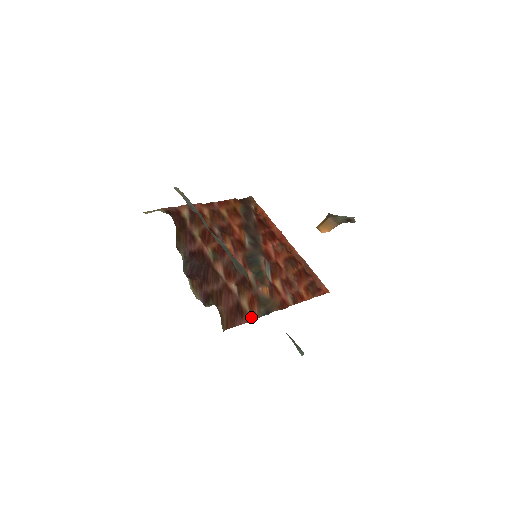
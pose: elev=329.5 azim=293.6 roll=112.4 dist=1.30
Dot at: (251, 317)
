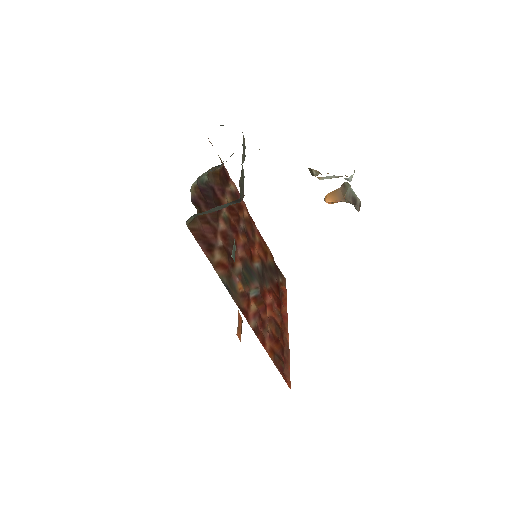
Dot at: (213, 263)
